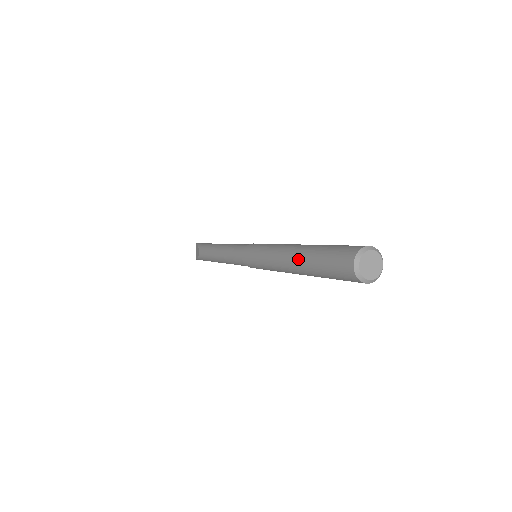
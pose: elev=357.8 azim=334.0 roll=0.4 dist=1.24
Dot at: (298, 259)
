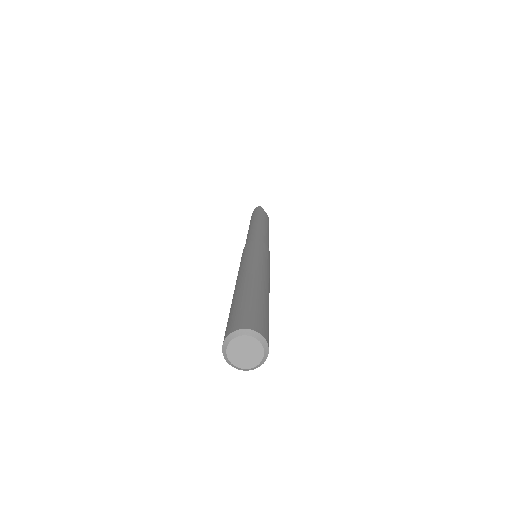
Dot at: occluded
